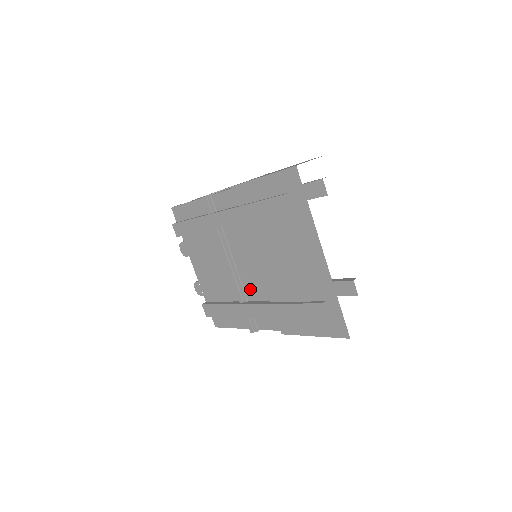
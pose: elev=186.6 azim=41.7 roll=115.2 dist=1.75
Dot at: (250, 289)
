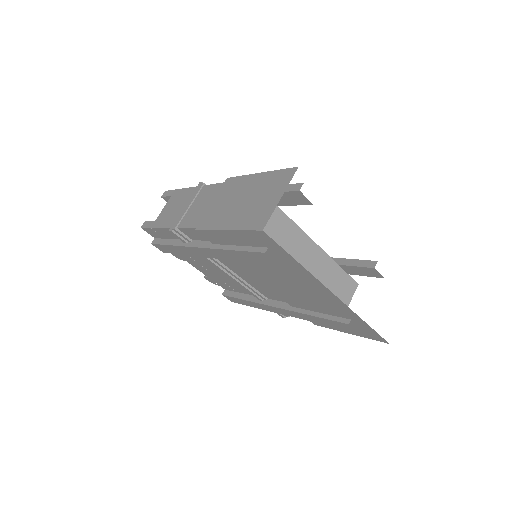
Dot at: (265, 293)
